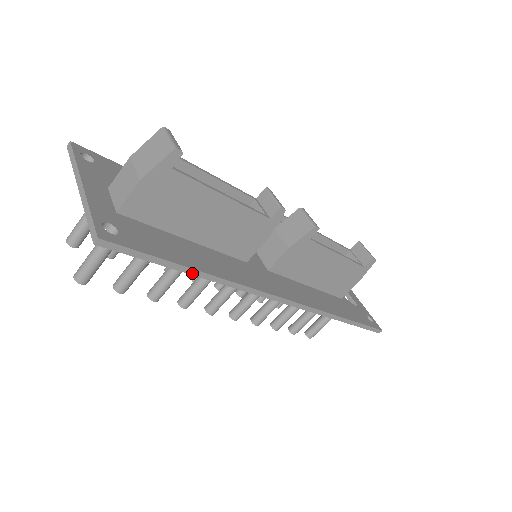
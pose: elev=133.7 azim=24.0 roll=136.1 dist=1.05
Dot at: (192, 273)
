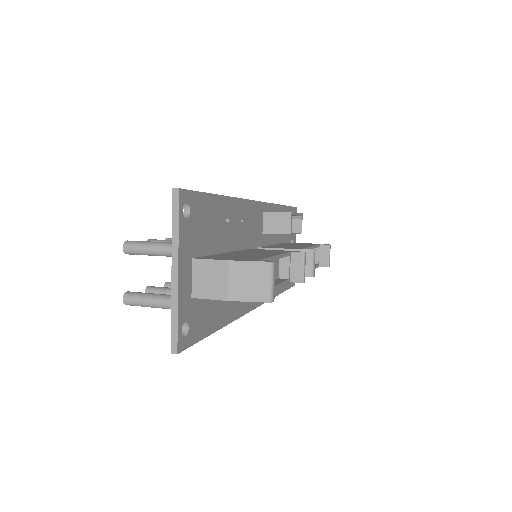
Dot at: occluded
